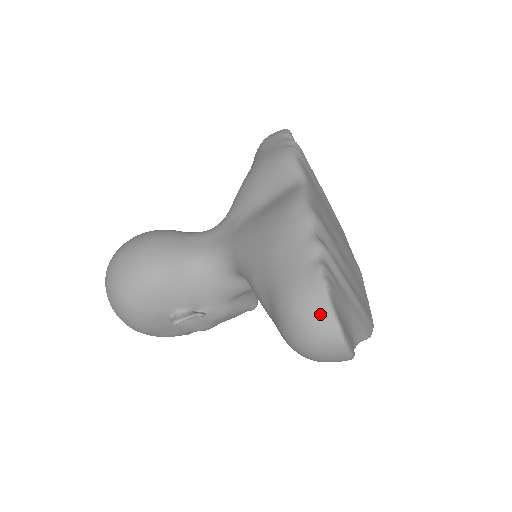
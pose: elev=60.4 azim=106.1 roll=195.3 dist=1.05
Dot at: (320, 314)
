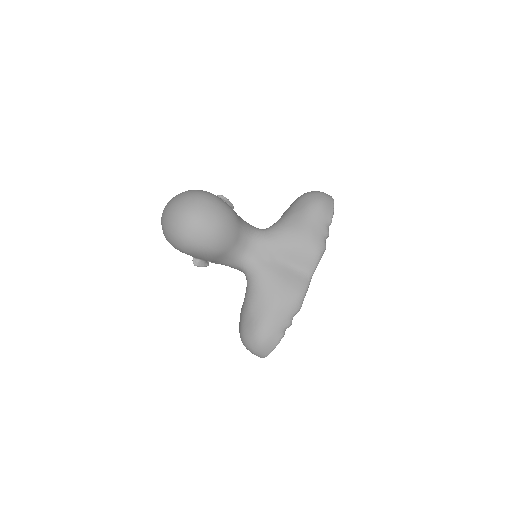
Dot at: (267, 351)
